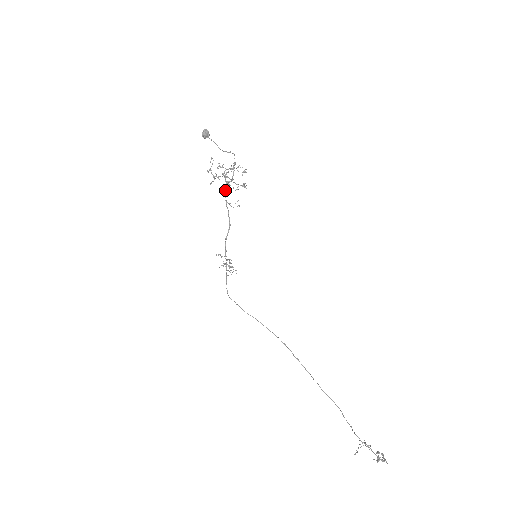
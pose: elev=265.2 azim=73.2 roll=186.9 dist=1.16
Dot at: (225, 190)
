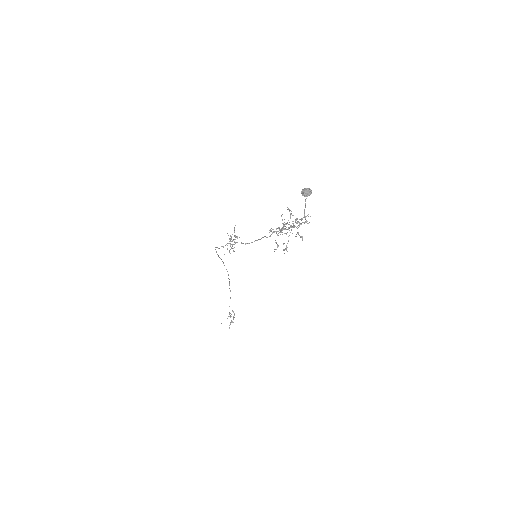
Dot at: occluded
